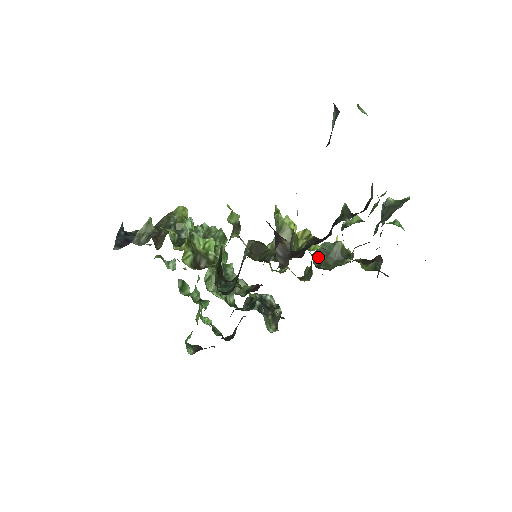
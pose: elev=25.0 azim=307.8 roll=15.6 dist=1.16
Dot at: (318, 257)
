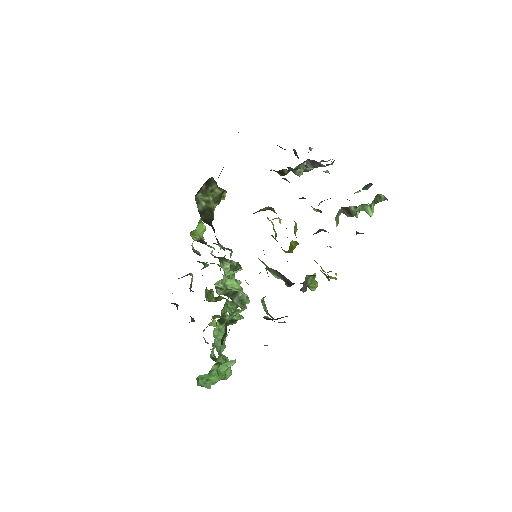
Dot at: occluded
